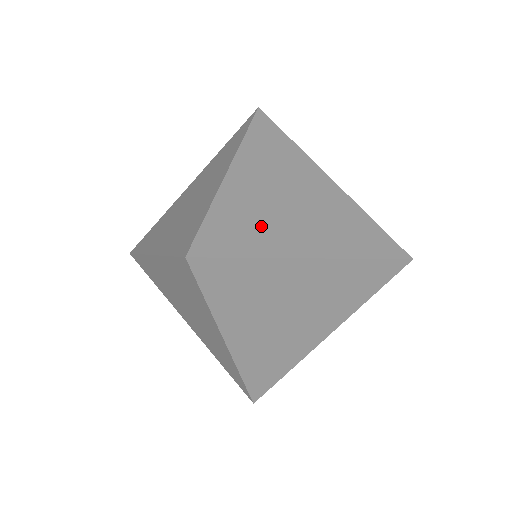
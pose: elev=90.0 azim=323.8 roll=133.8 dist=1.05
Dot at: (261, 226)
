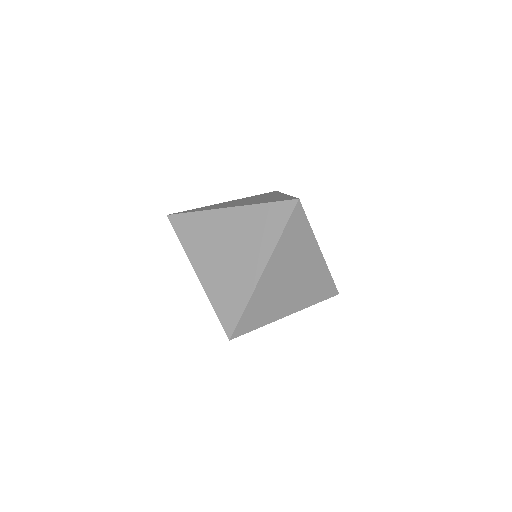
Dot at: (269, 307)
